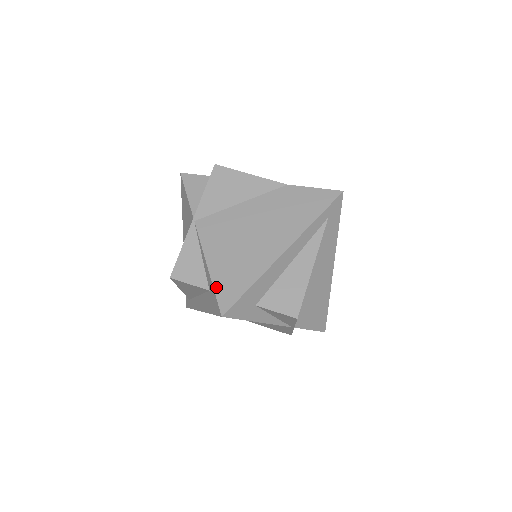
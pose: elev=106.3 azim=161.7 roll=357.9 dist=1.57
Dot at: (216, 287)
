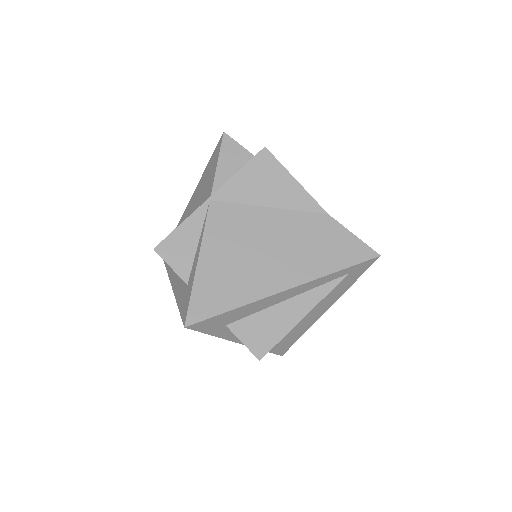
Dot at: (195, 291)
